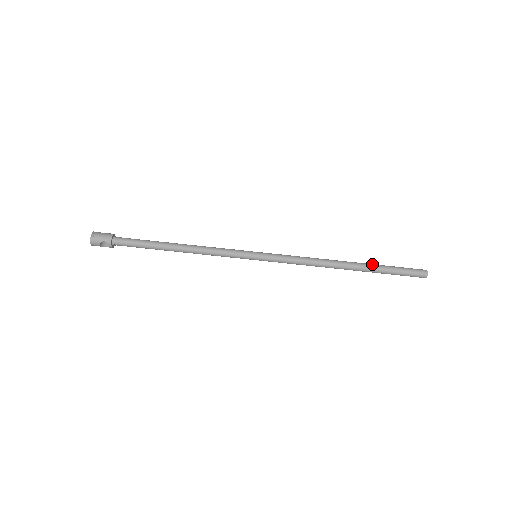
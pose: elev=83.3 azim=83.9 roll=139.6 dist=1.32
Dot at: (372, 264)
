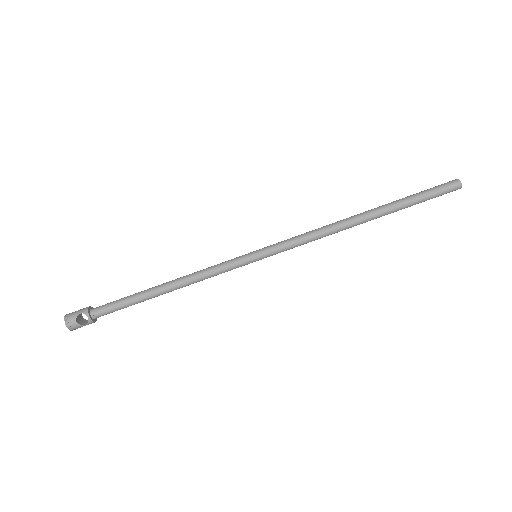
Dot at: (390, 203)
